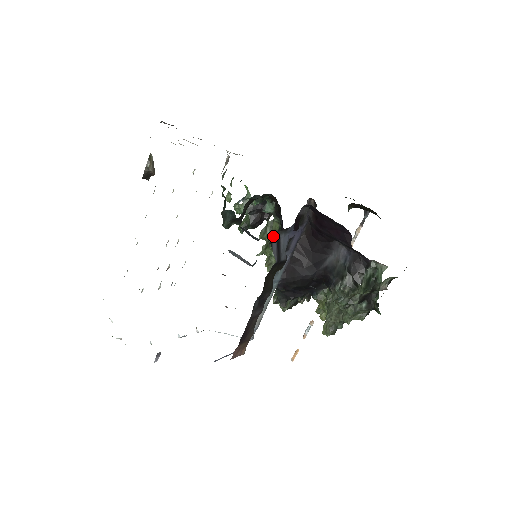
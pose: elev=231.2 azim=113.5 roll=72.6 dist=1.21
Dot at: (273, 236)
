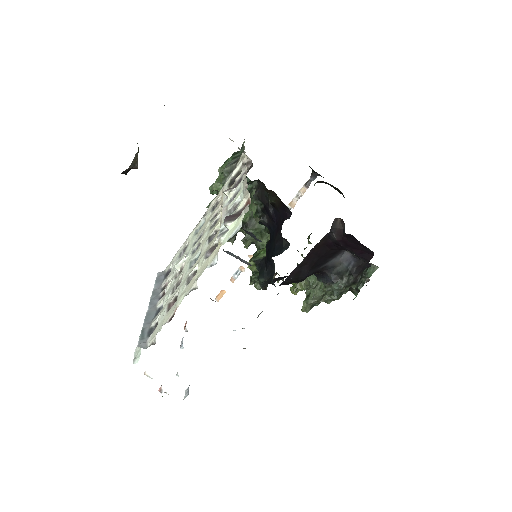
Dot at: occluded
